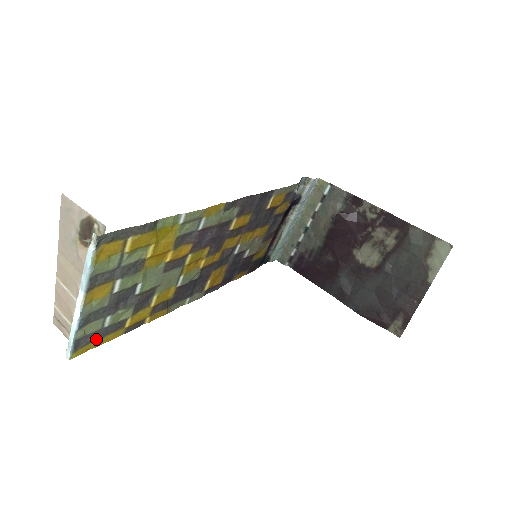
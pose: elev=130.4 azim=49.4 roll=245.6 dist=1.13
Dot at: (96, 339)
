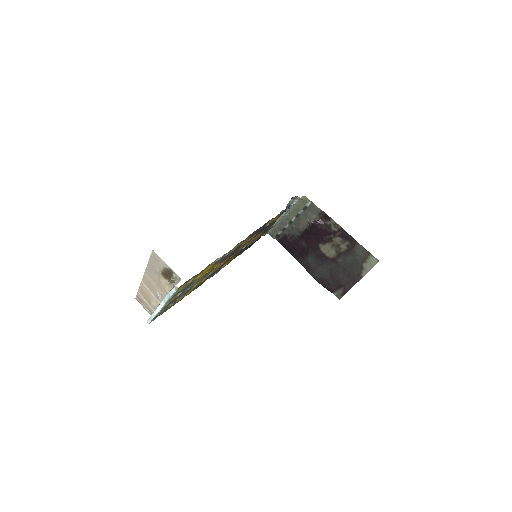
Dot at: (162, 312)
